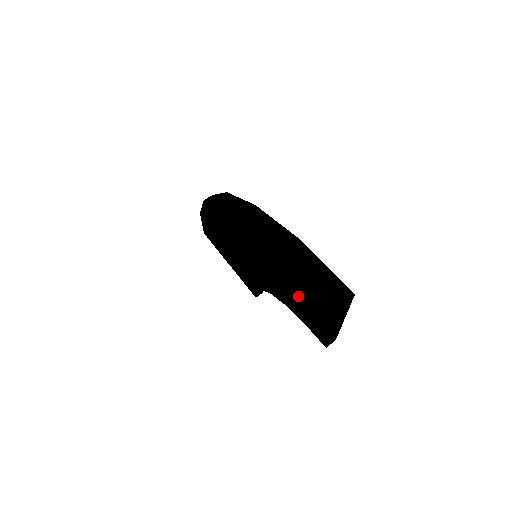
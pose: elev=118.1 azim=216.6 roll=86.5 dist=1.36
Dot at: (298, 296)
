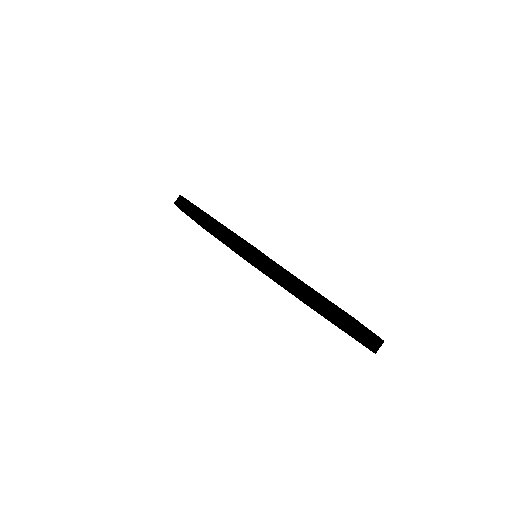
Dot at: occluded
